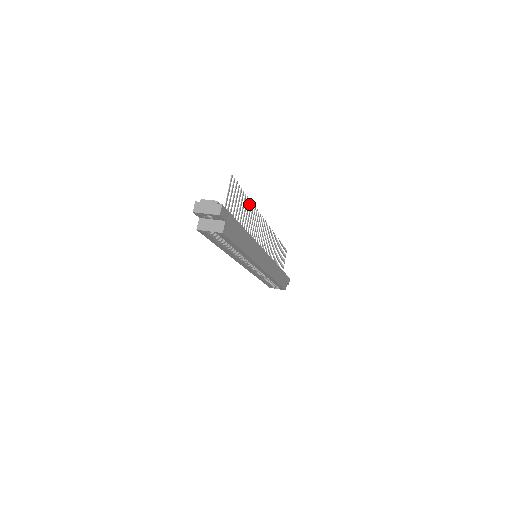
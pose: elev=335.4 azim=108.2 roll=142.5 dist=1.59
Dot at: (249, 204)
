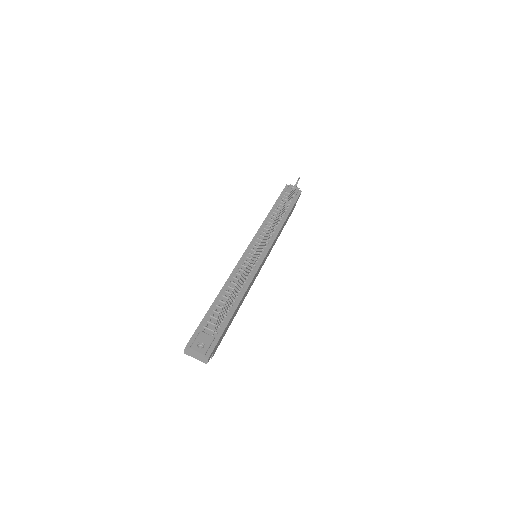
Dot at: (243, 273)
